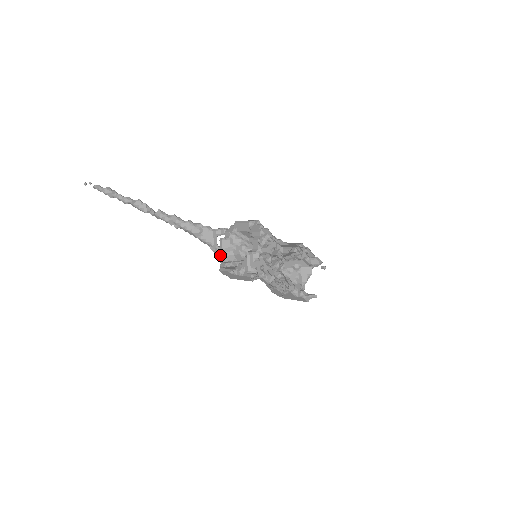
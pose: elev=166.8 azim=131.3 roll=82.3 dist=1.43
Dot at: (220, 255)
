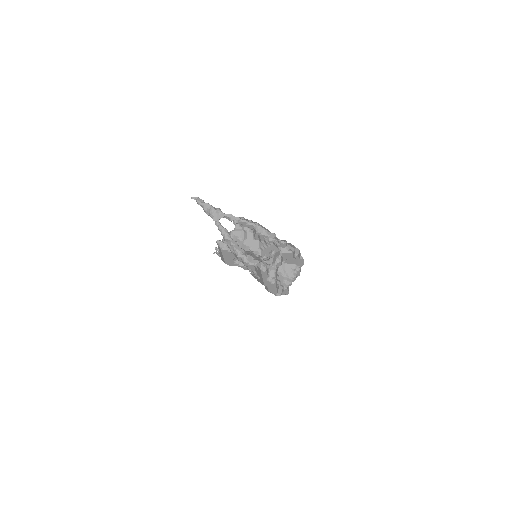
Dot at: occluded
